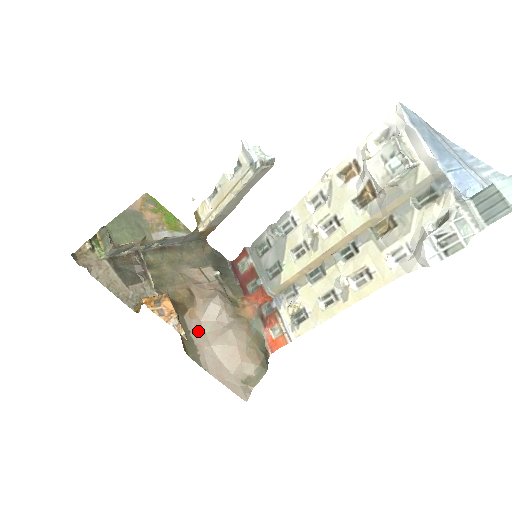
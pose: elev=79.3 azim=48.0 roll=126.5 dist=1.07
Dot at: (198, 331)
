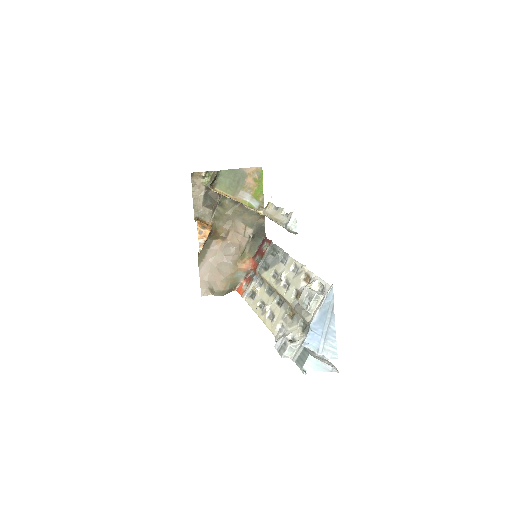
Dot at: (213, 251)
